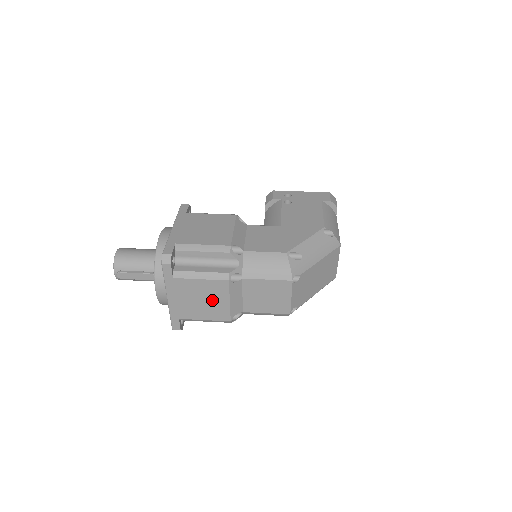
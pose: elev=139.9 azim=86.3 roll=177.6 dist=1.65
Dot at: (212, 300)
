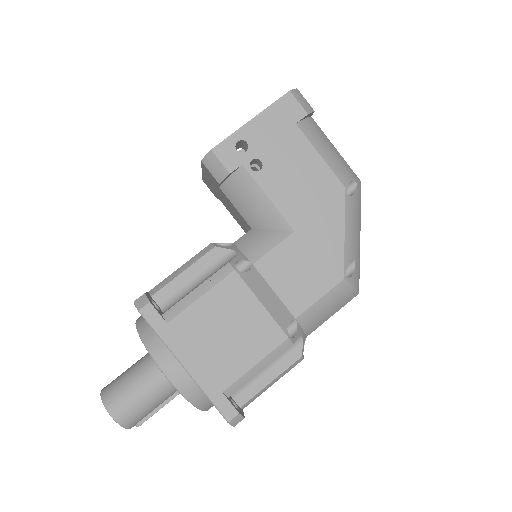
Dot at: occluded
